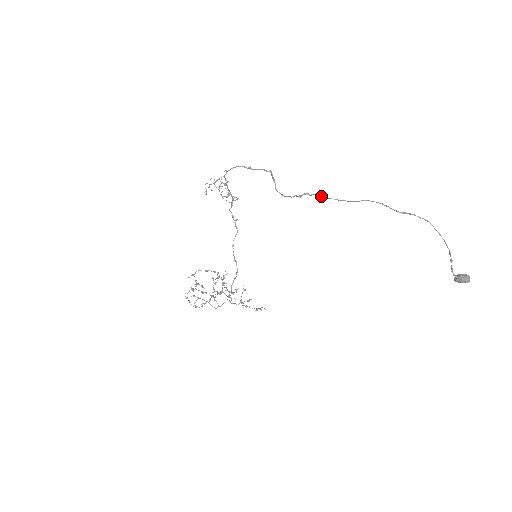
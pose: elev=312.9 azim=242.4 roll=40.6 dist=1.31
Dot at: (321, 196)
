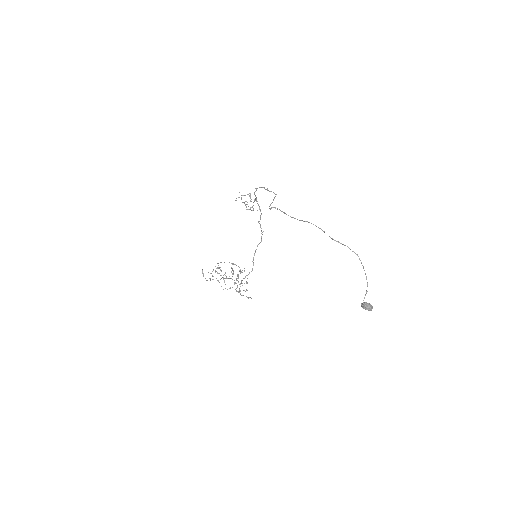
Dot at: (281, 211)
